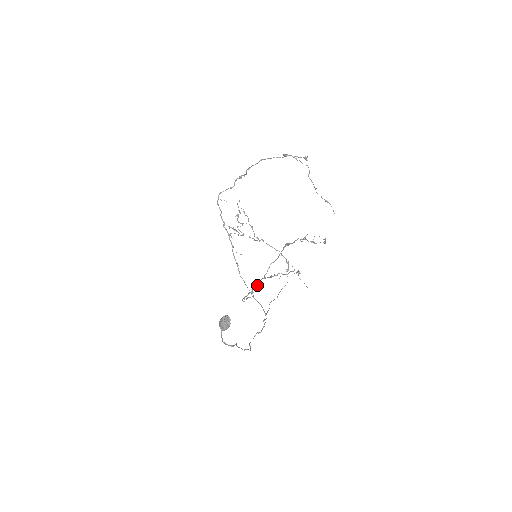
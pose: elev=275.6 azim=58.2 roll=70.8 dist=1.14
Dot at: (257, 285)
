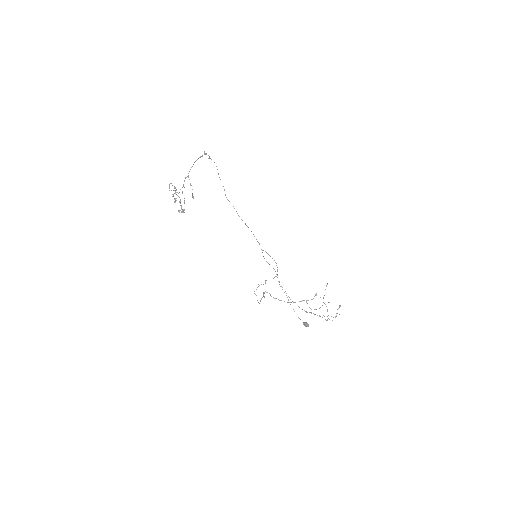
Dot at: occluded
